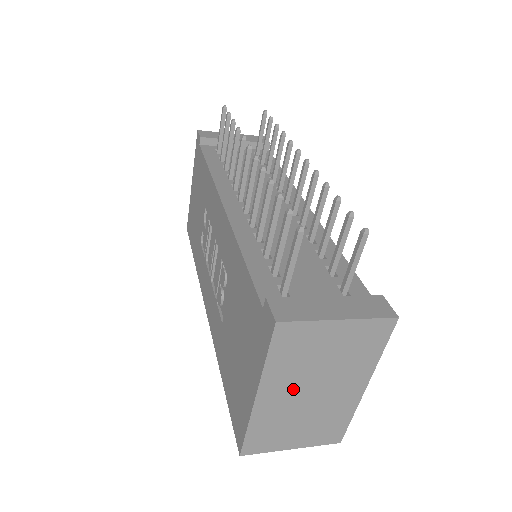
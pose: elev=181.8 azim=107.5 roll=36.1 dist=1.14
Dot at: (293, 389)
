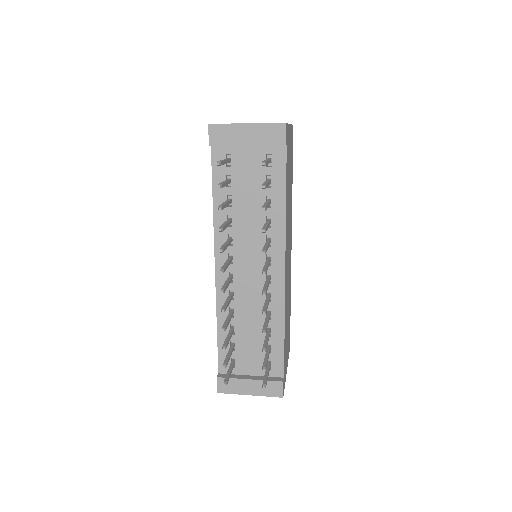
Dot at: occluded
